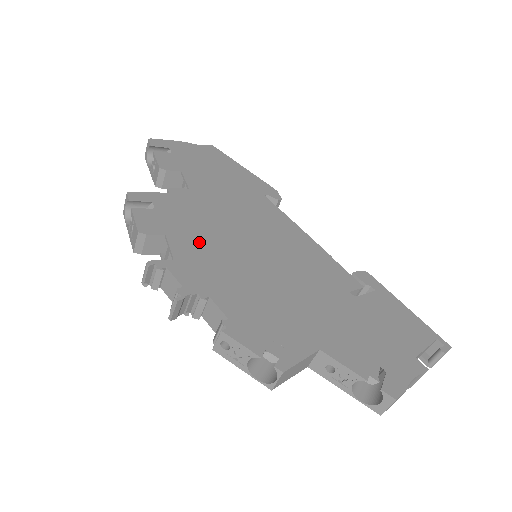
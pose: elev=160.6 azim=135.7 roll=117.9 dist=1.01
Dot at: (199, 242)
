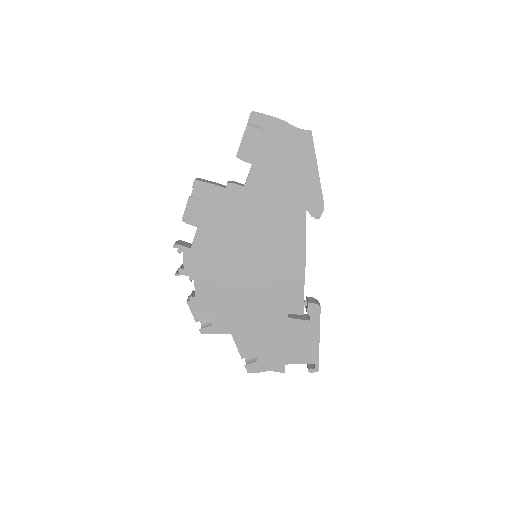
Dot at: (216, 240)
